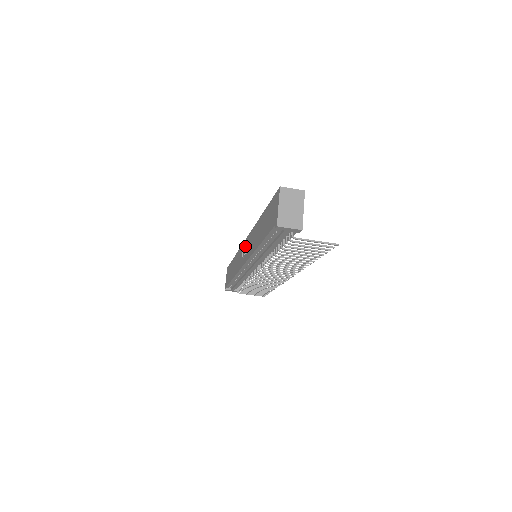
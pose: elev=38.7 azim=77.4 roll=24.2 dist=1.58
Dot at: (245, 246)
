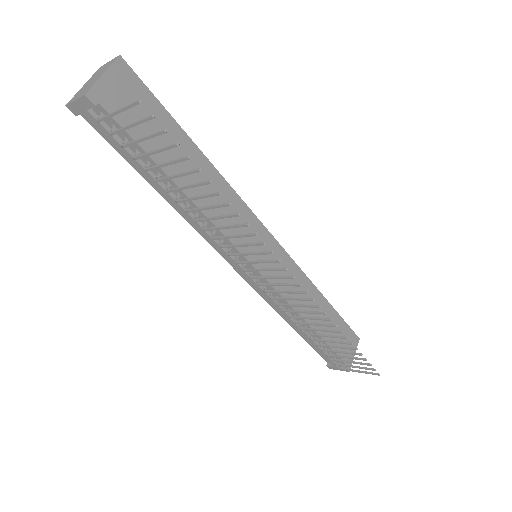
Dot at: occluded
